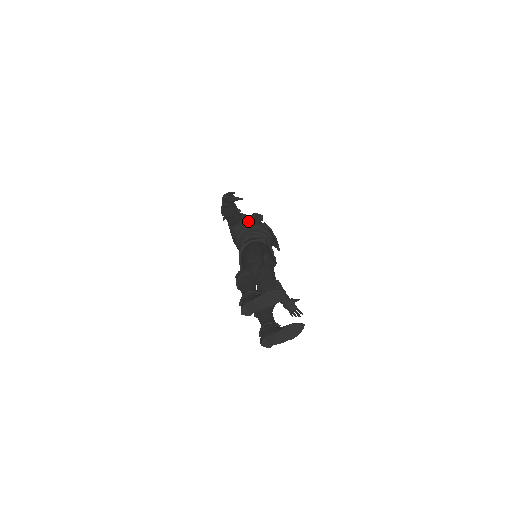
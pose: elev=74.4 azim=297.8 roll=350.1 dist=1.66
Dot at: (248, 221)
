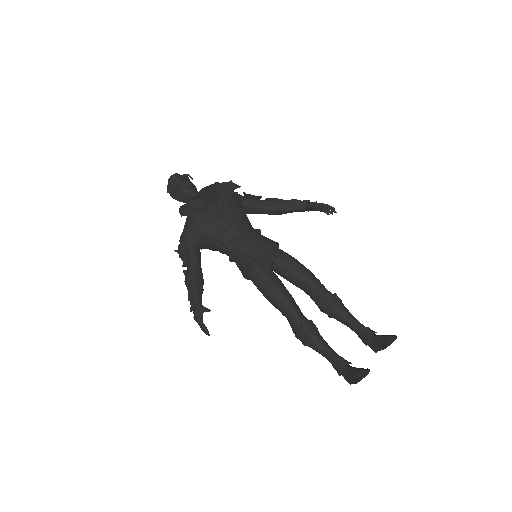
Dot at: (202, 240)
